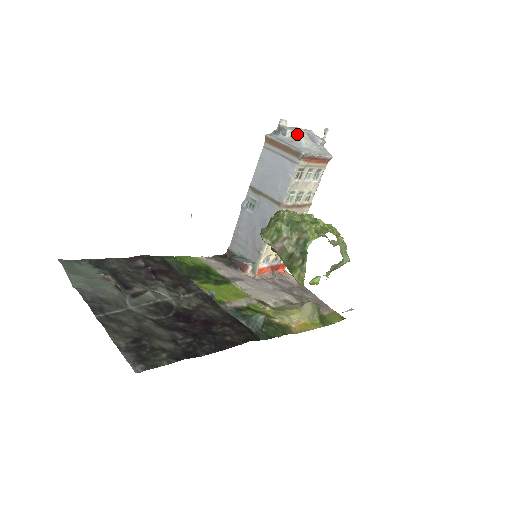
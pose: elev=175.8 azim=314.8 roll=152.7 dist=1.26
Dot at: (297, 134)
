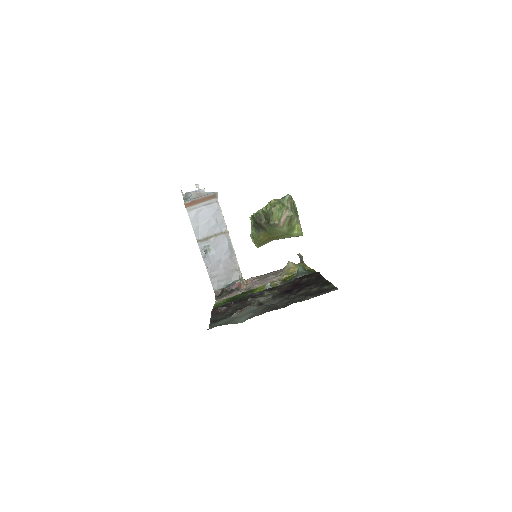
Dot at: (194, 193)
